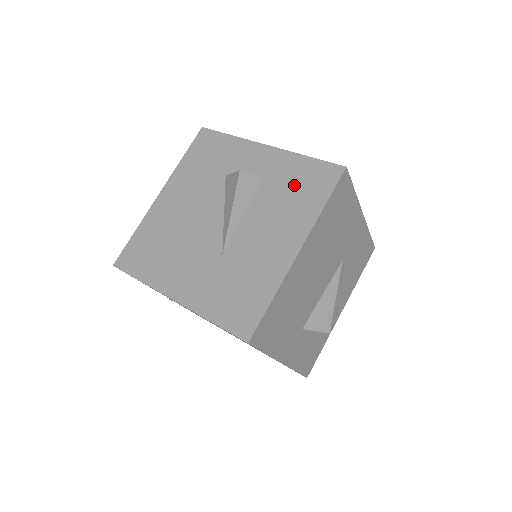
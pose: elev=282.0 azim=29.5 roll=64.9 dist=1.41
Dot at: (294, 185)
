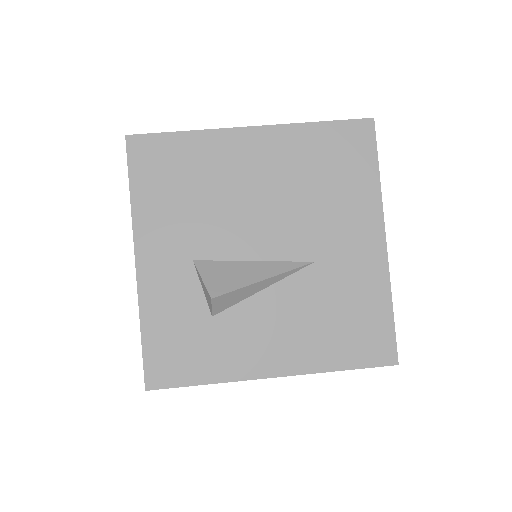
Dot at: occluded
